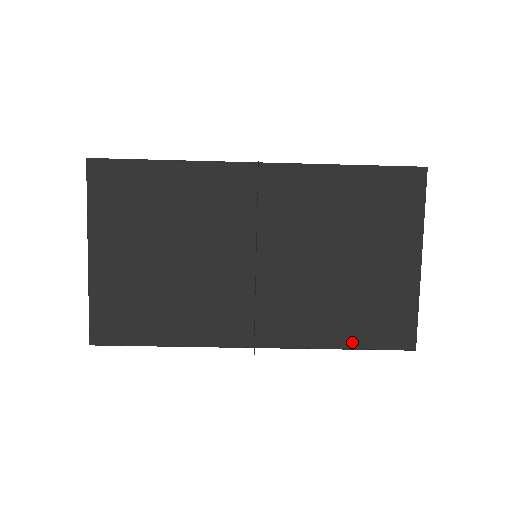
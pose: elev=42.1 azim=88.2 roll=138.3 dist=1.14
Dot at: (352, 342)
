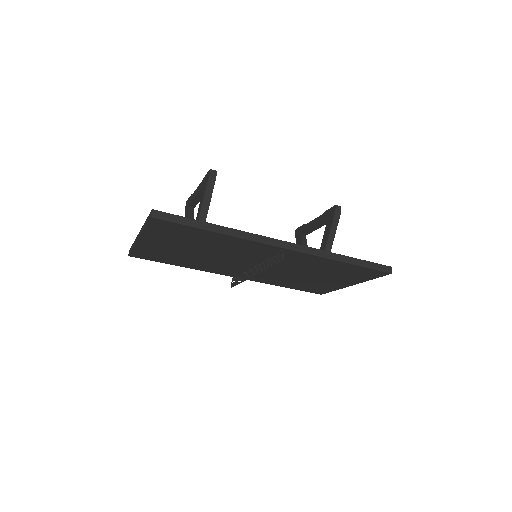
Dot at: (290, 287)
